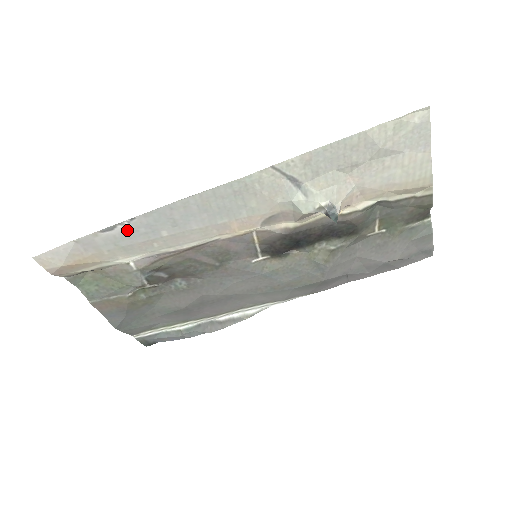
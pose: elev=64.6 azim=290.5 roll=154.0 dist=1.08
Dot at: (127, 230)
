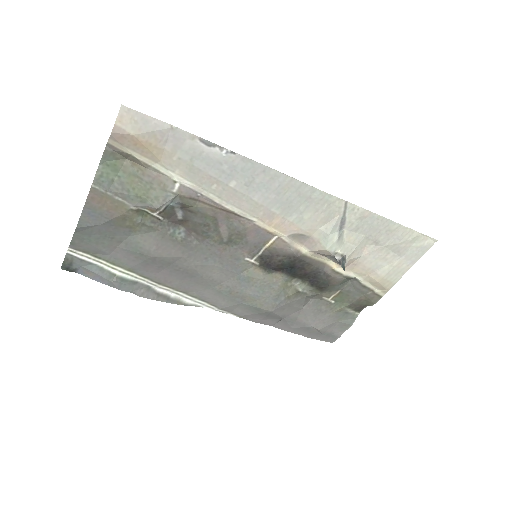
Dot at: (216, 157)
